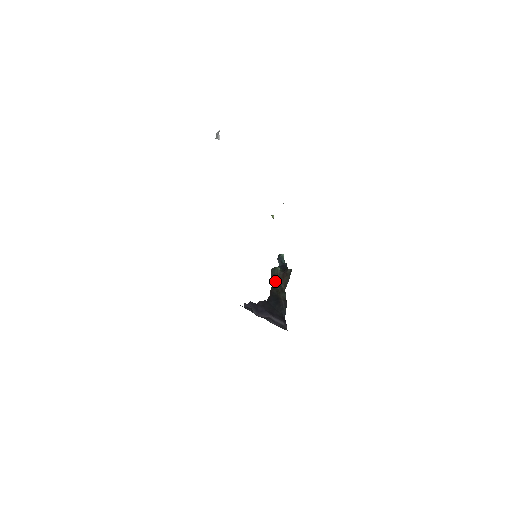
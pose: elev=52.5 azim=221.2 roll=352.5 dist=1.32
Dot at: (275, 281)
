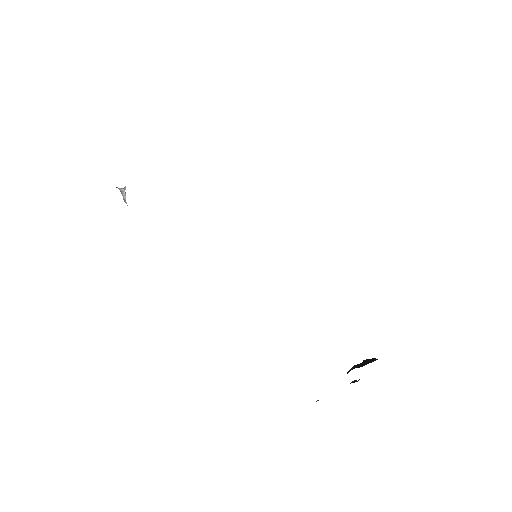
Dot at: occluded
